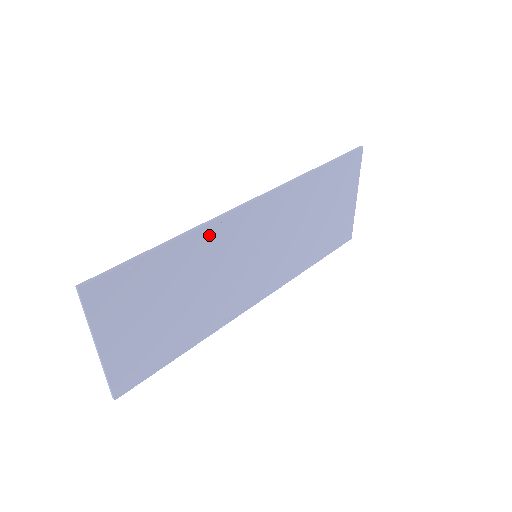
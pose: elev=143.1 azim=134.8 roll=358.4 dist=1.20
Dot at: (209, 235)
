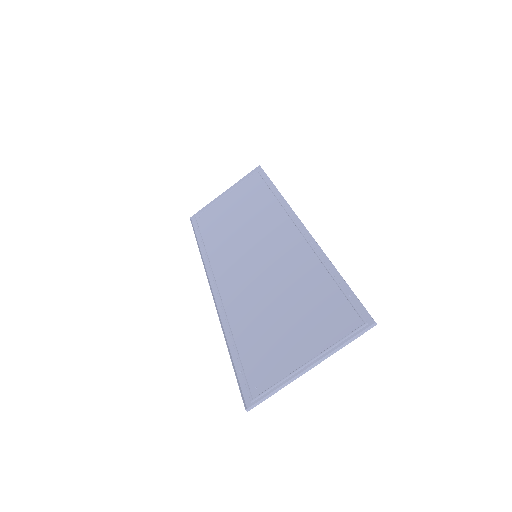
Dot at: (311, 255)
